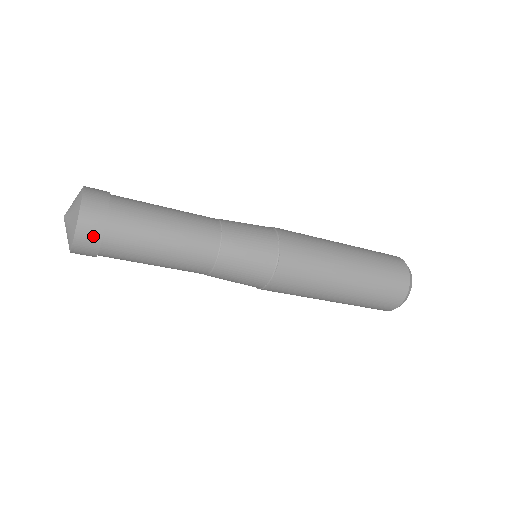
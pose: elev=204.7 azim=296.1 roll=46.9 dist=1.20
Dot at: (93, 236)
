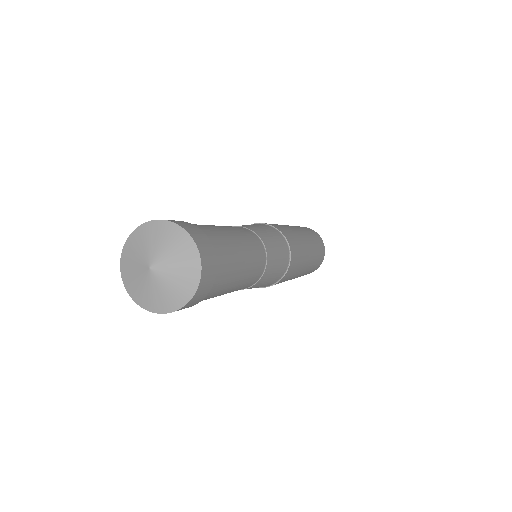
Dot at: (196, 301)
